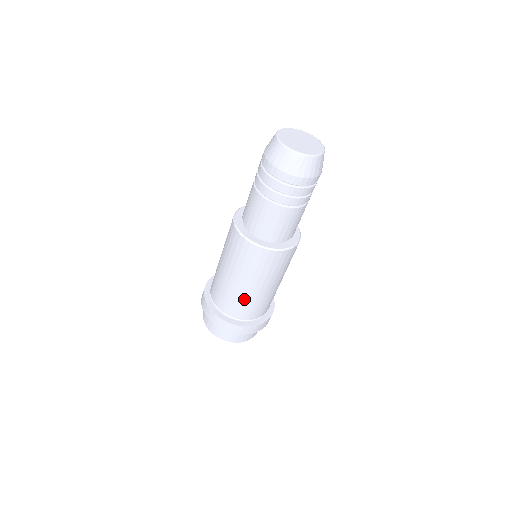
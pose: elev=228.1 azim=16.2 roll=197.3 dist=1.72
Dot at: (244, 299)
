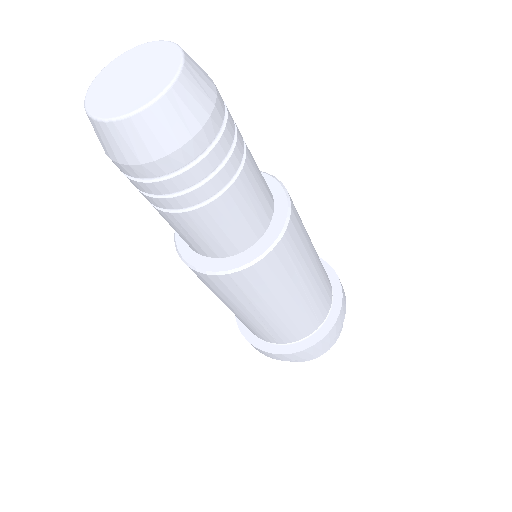
Dot at: occluded
